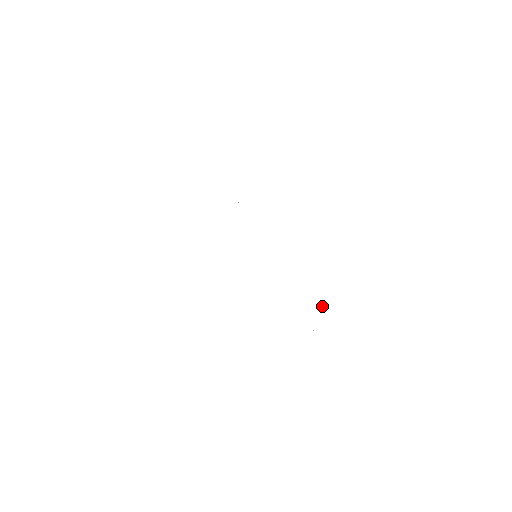
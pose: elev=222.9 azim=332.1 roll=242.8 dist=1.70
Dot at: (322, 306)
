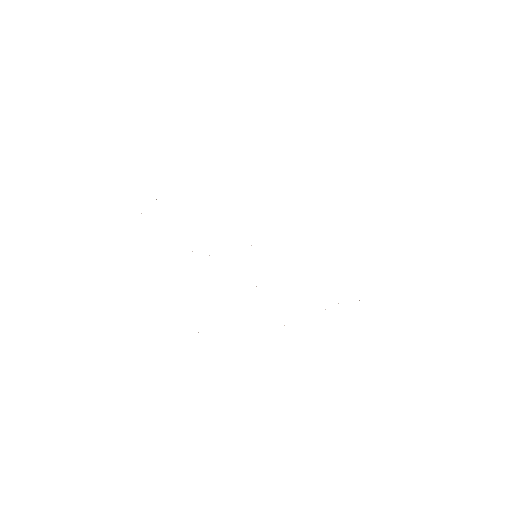
Dot at: occluded
